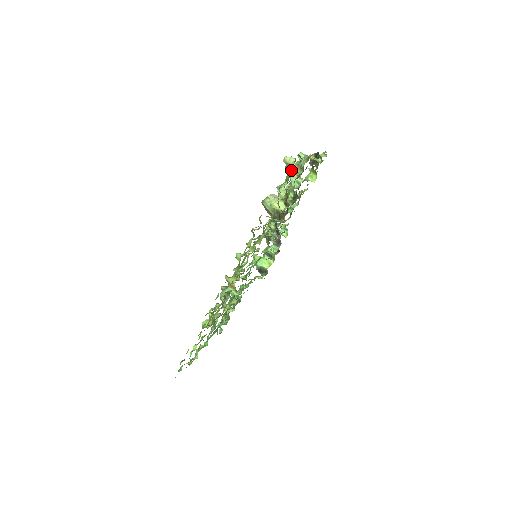
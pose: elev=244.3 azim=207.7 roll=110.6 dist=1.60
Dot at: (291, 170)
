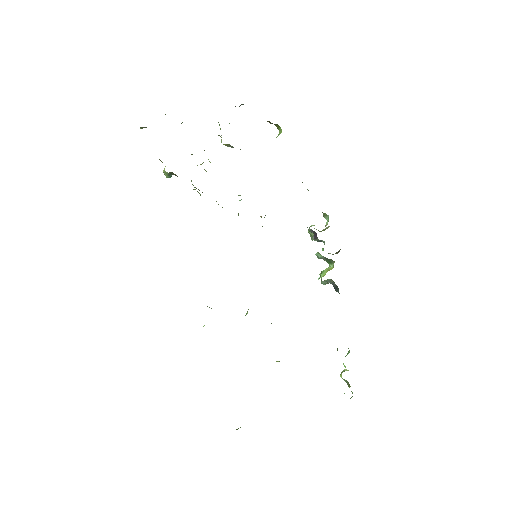
Dot at: occluded
